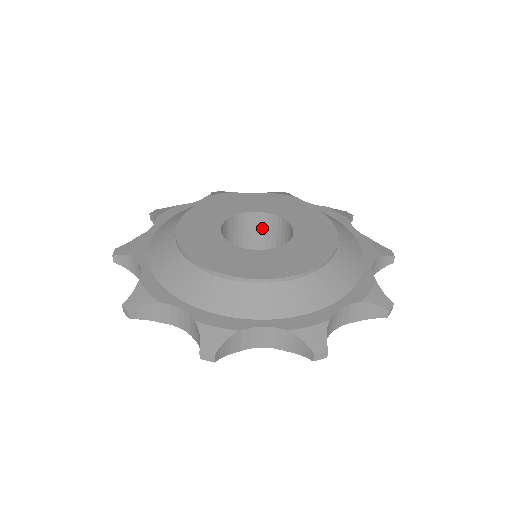
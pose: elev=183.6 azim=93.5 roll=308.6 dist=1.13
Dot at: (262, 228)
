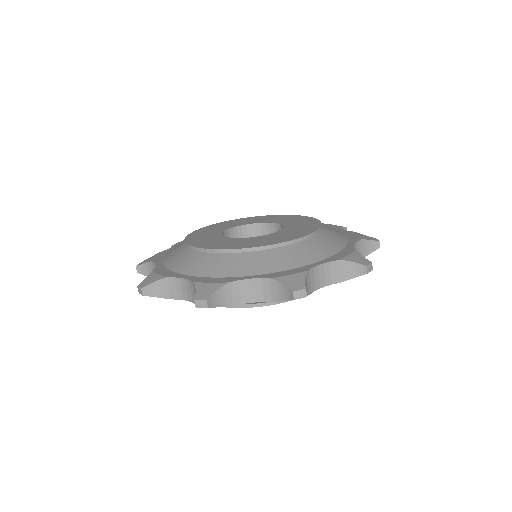
Dot at: occluded
